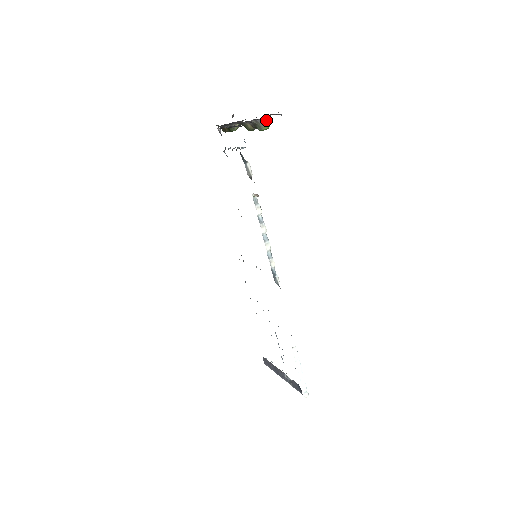
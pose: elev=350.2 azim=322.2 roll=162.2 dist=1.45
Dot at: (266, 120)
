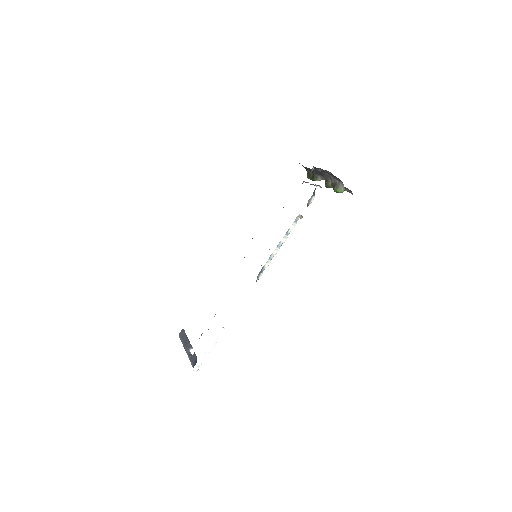
Dot at: occluded
